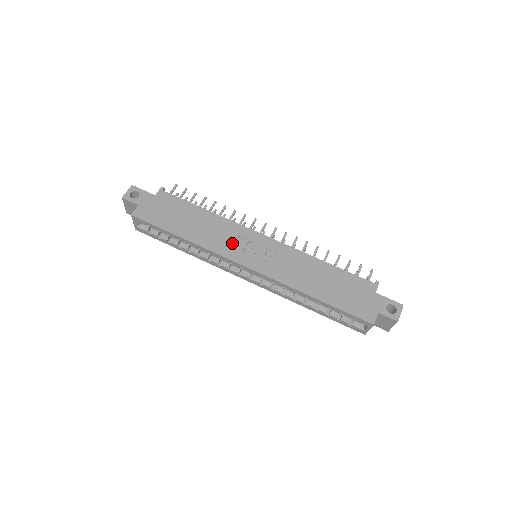
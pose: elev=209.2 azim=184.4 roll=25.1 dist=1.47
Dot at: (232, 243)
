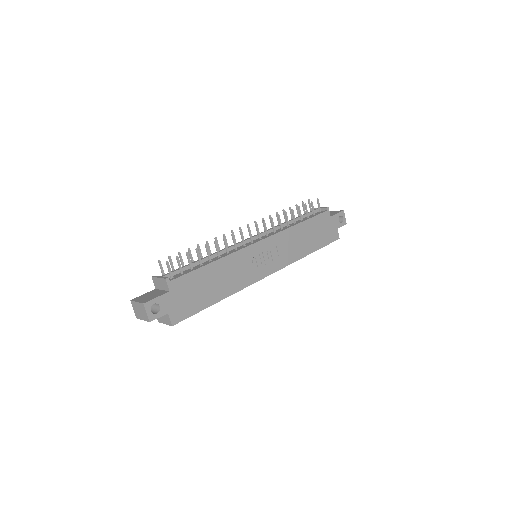
Dot at: (249, 269)
